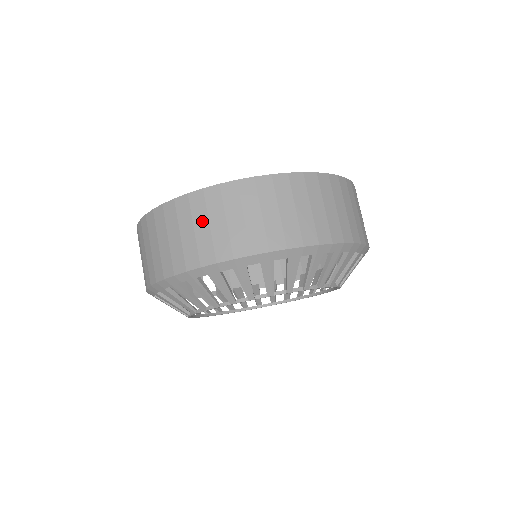
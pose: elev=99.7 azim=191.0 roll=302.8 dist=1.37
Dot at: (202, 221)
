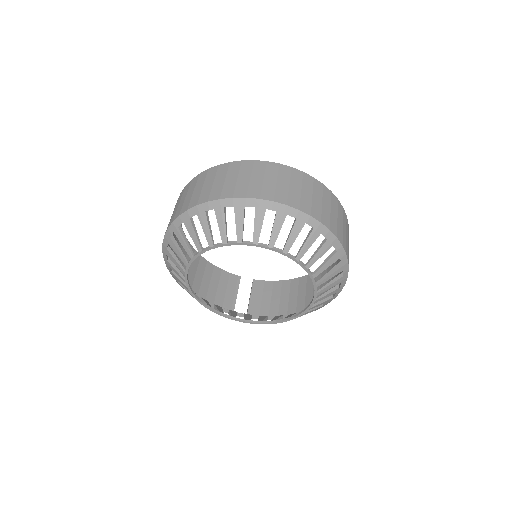
Dot at: (191, 190)
